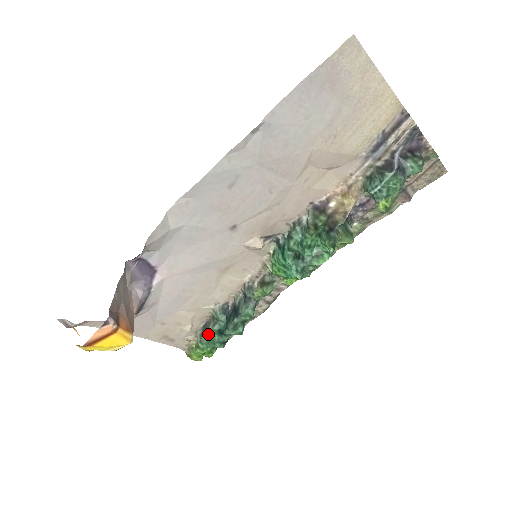
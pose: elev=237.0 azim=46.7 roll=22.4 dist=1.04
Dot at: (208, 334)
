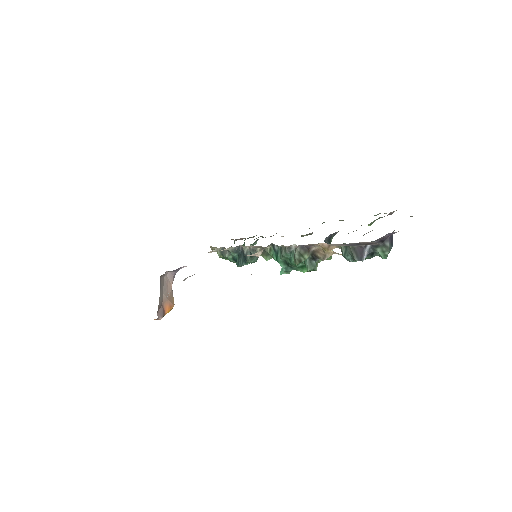
Dot at: (225, 257)
